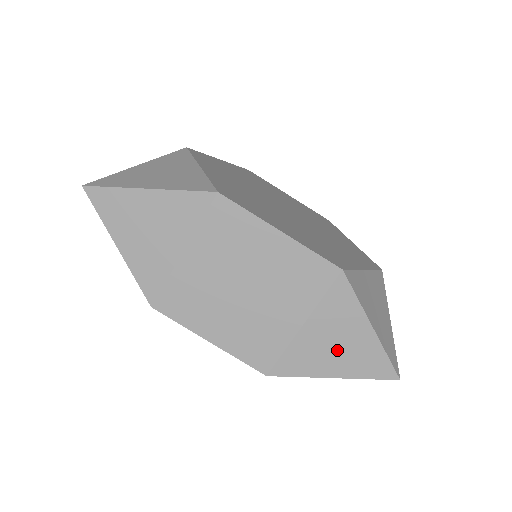
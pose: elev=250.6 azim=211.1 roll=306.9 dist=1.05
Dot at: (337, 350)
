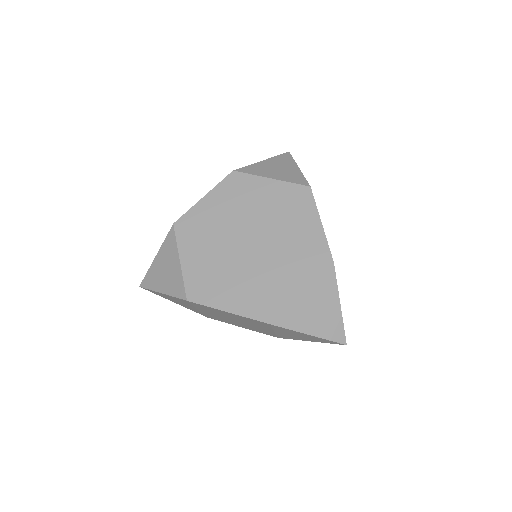
Dot at: (301, 337)
